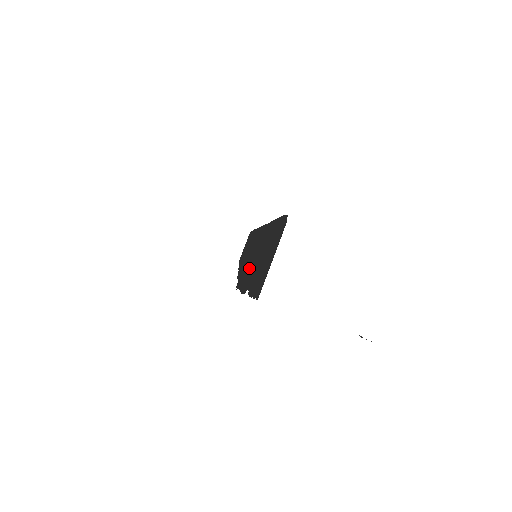
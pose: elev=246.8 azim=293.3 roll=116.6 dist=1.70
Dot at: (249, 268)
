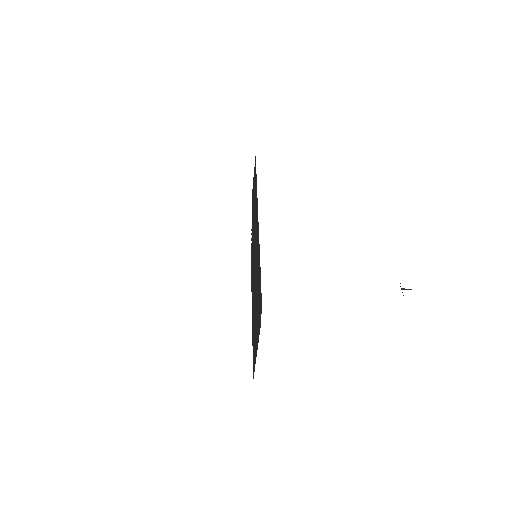
Dot at: (253, 263)
